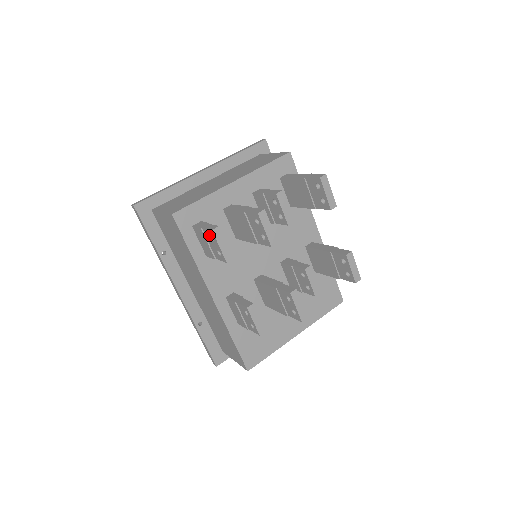
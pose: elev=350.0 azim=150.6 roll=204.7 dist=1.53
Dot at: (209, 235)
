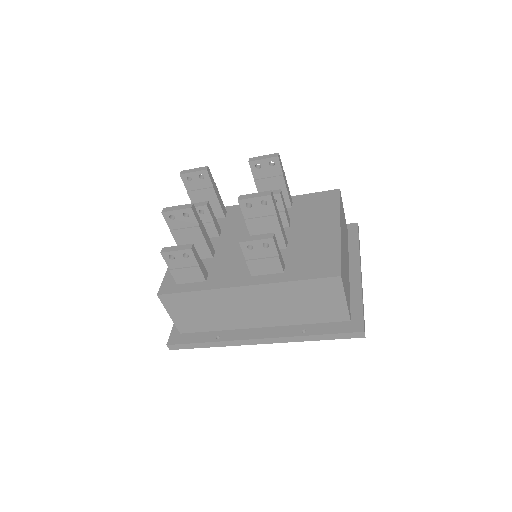
Dot at: (171, 261)
